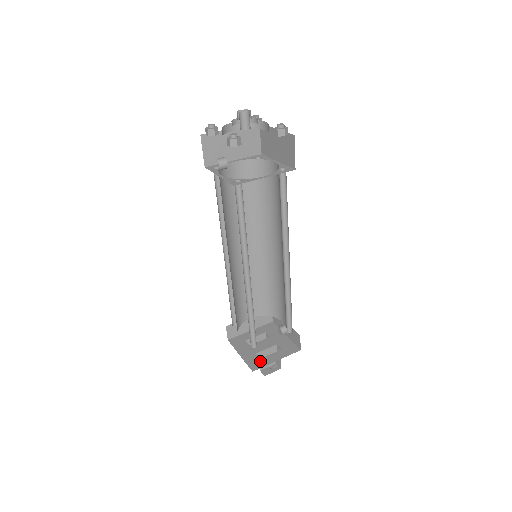
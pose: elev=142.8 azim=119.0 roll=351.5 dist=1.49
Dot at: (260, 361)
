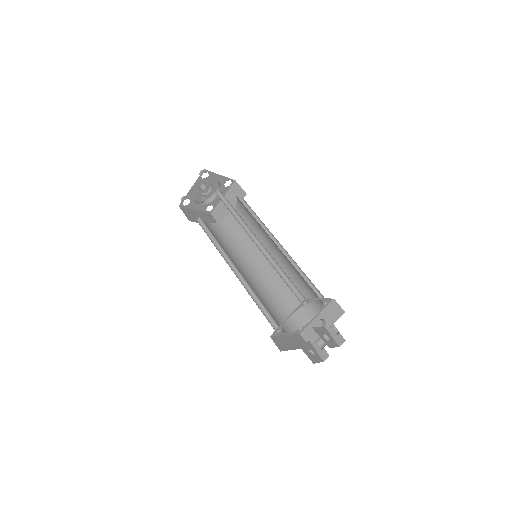
Dot at: occluded
